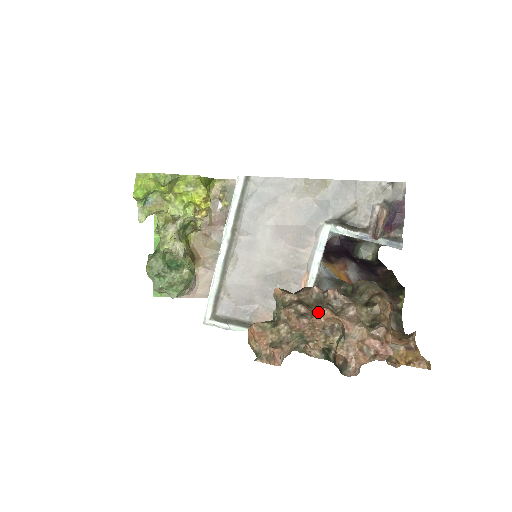
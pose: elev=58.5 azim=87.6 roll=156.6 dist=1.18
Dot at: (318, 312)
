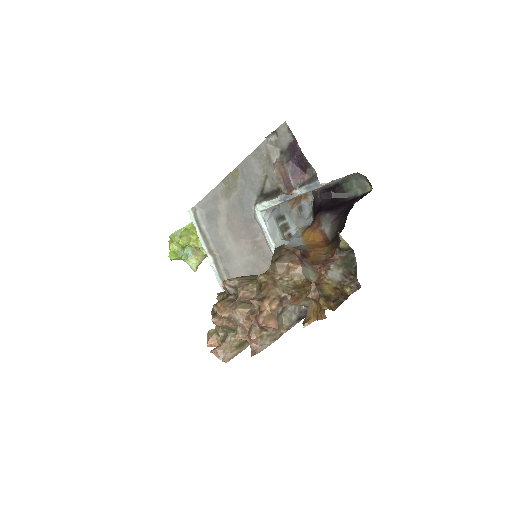
Dot at: occluded
